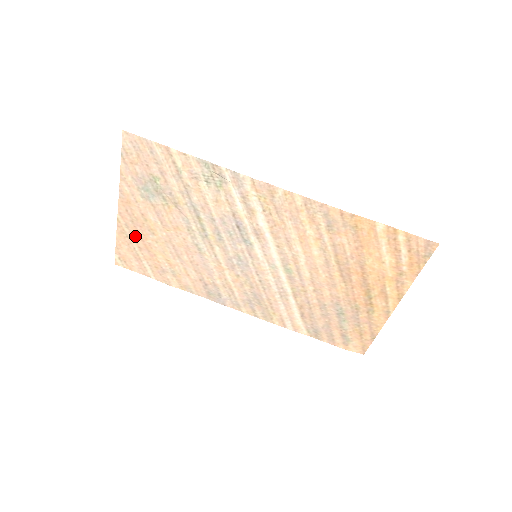
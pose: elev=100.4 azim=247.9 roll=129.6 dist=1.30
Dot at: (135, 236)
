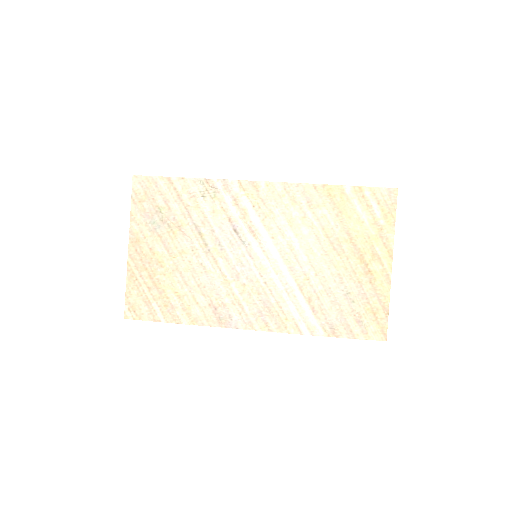
Dot at: (144, 276)
